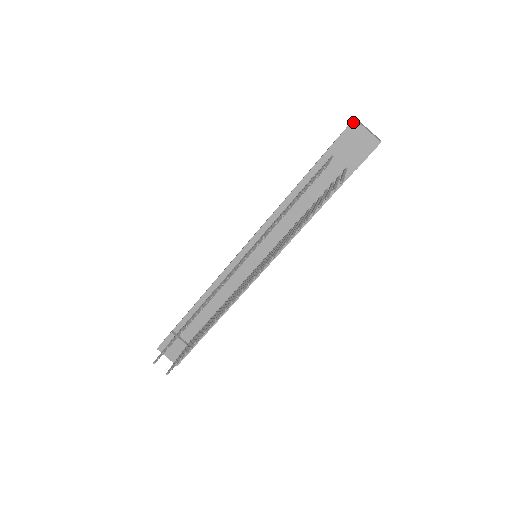
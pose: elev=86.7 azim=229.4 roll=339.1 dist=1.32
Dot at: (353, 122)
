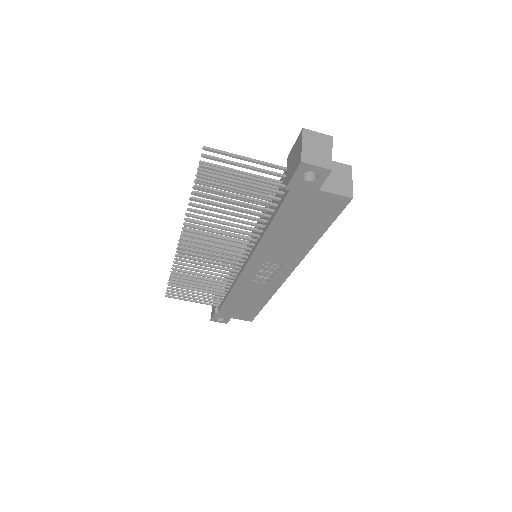
Dot at: (301, 132)
